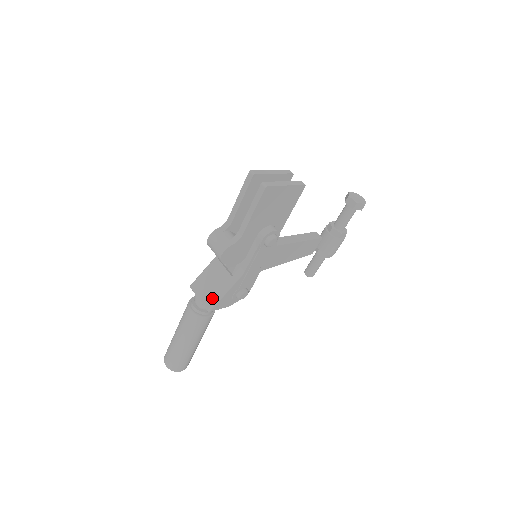
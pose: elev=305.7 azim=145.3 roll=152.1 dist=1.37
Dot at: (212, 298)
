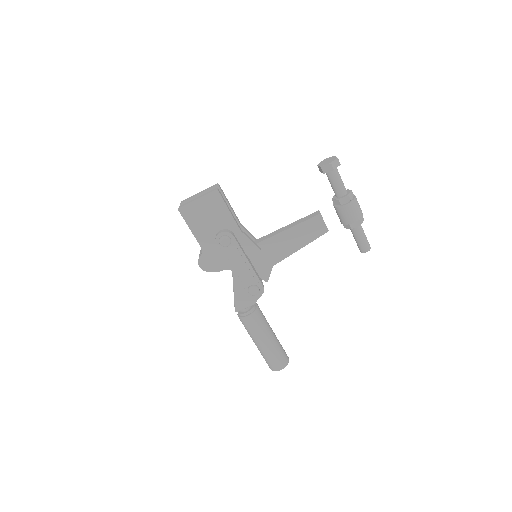
Dot at: occluded
